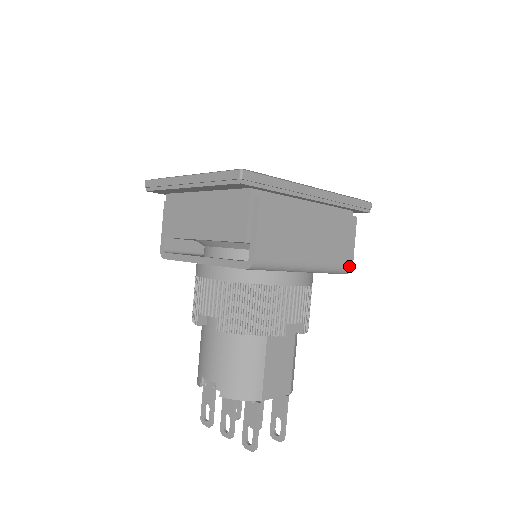
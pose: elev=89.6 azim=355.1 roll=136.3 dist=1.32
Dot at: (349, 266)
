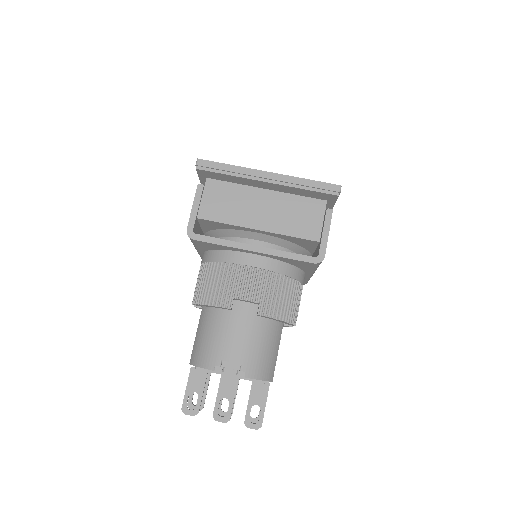
Dot at: occluded
